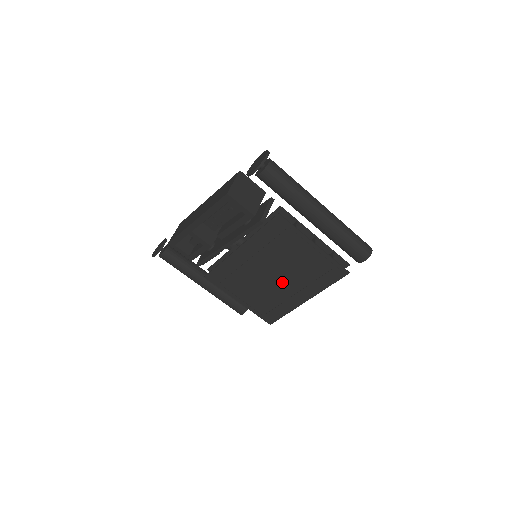
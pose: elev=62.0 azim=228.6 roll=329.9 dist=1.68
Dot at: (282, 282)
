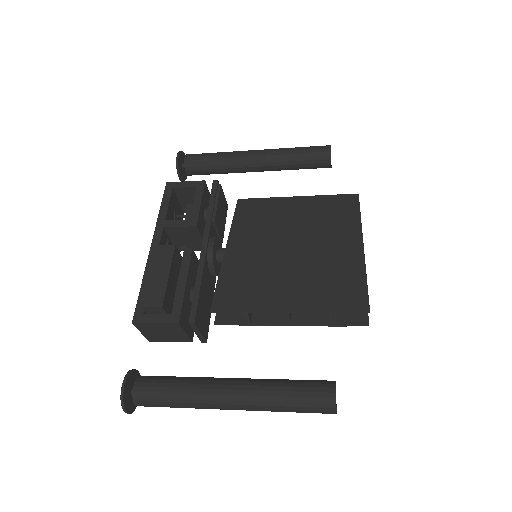
Dot at: occluded
